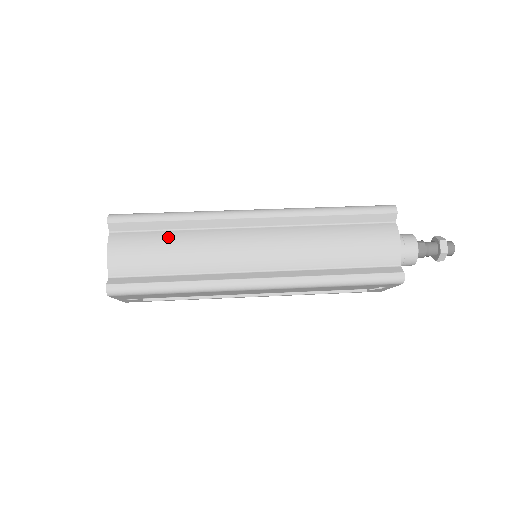
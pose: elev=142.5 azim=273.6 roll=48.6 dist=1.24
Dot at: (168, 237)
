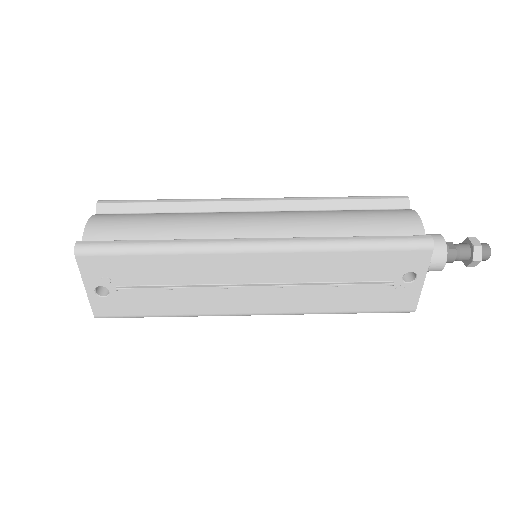
Dot at: (158, 214)
